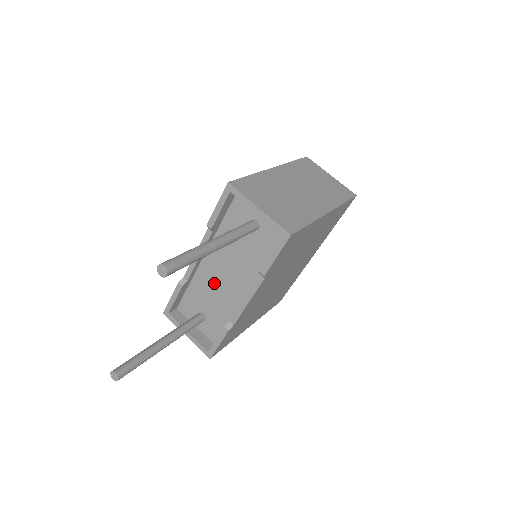
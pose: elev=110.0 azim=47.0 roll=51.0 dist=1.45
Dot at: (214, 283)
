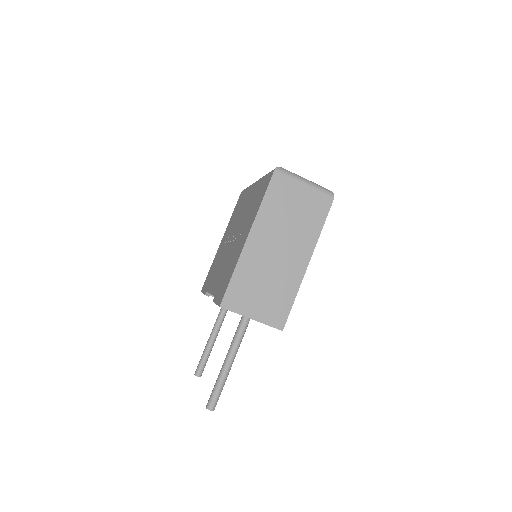
Dot at: occluded
